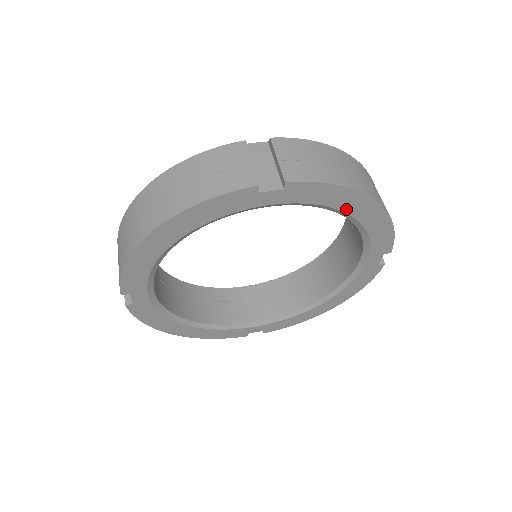
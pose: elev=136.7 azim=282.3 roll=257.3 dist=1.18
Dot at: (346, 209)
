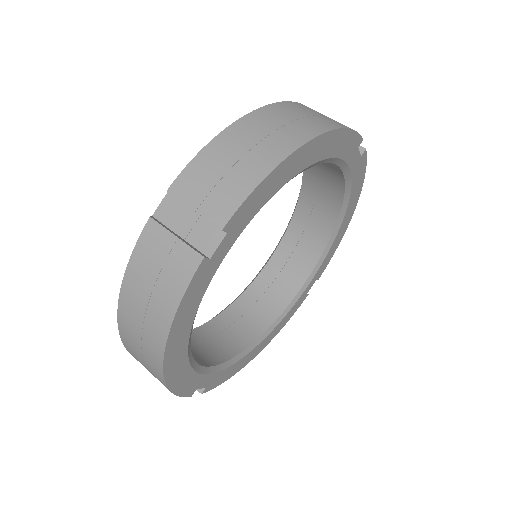
Dot at: (349, 206)
